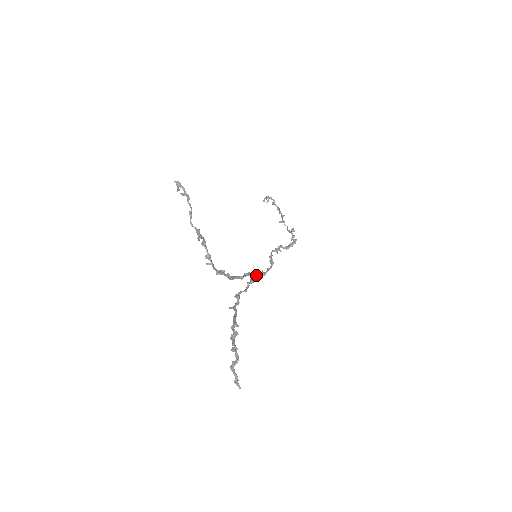
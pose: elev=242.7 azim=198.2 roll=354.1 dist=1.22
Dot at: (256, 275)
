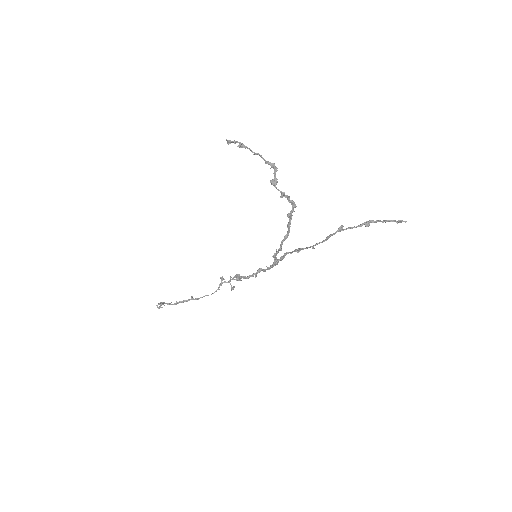
Dot at: (273, 263)
